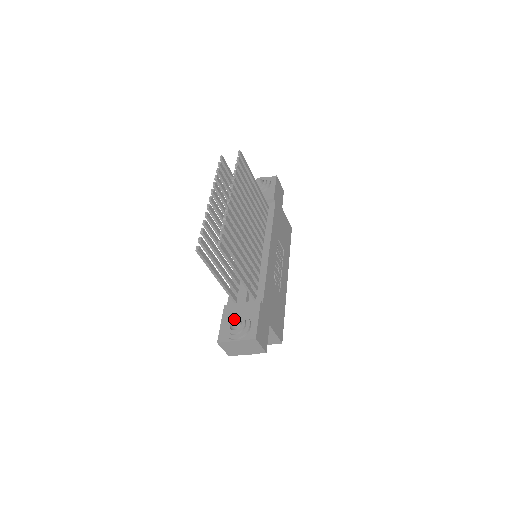
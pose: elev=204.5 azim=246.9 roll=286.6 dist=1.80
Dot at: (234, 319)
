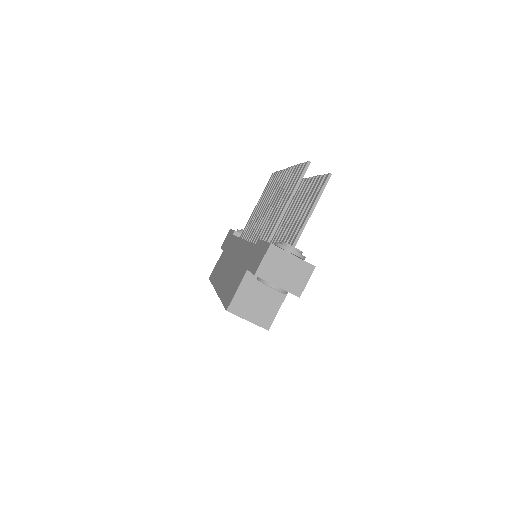
Dot at: occluded
